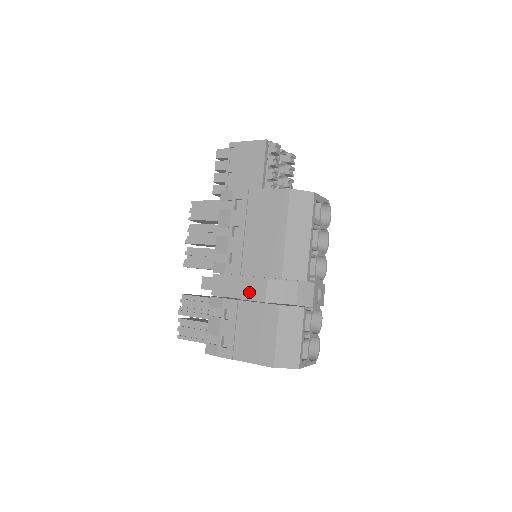
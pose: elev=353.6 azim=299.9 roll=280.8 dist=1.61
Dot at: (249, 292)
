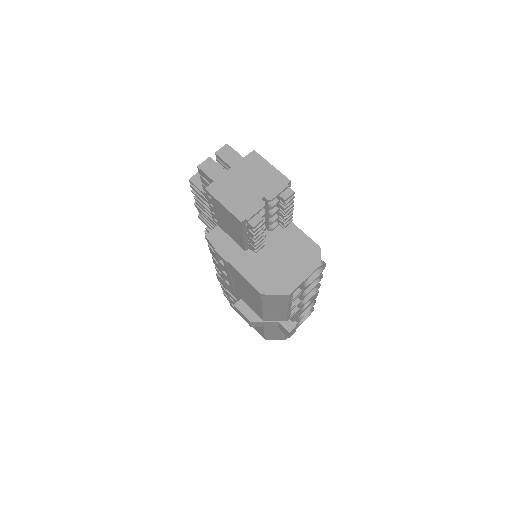
Dot at: (240, 314)
